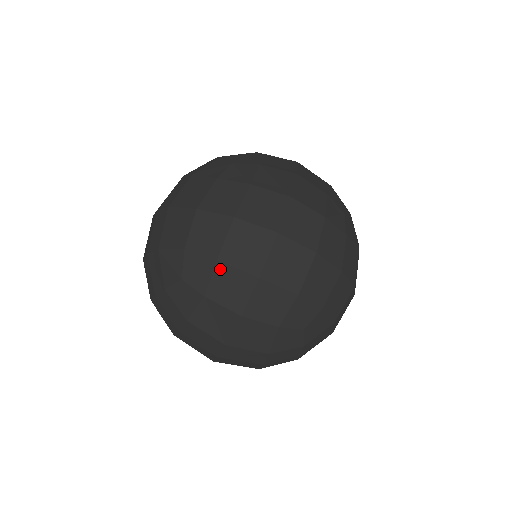
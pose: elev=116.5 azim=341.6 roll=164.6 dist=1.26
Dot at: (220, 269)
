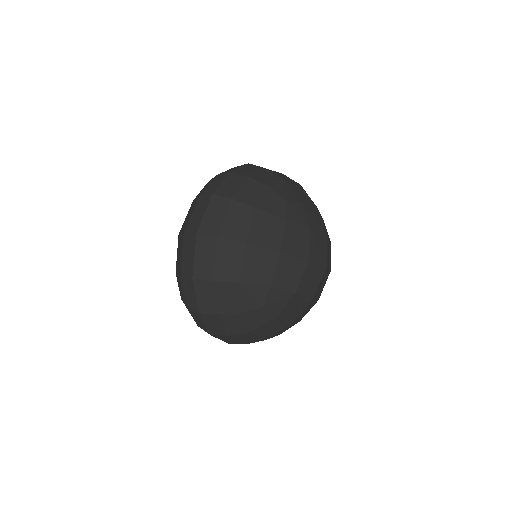
Dot at: (294, 299)
